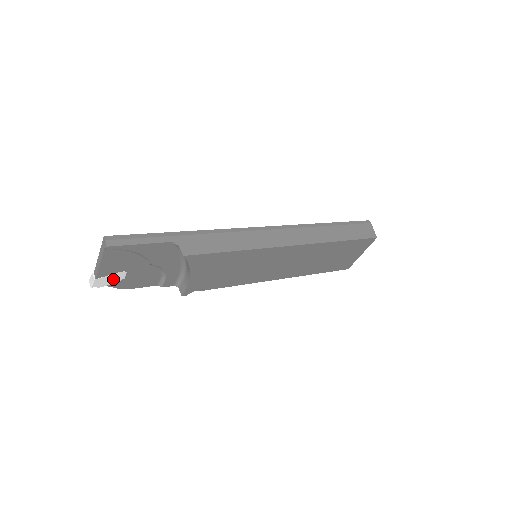
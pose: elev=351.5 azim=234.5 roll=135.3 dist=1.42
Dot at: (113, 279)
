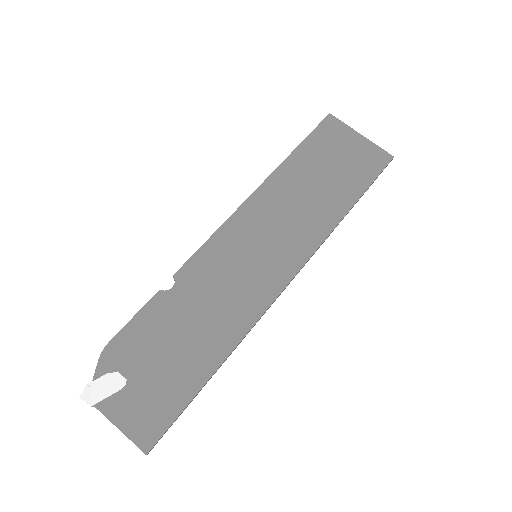
Dot at: (109, 385)
